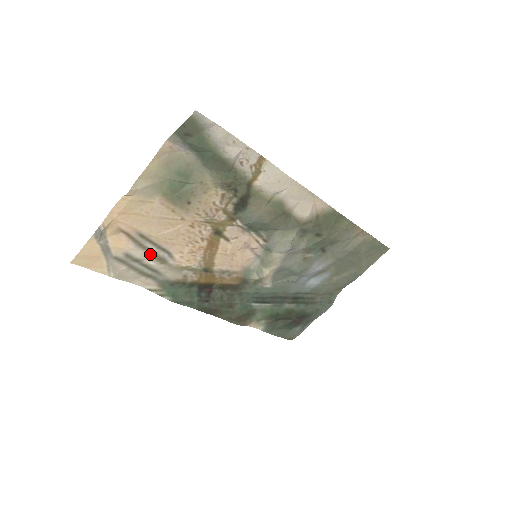
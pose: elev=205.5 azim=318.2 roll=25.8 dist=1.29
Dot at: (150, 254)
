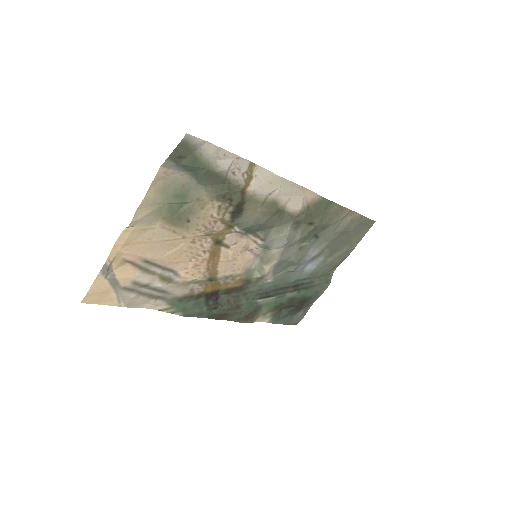
Dot at: (156, 277)
